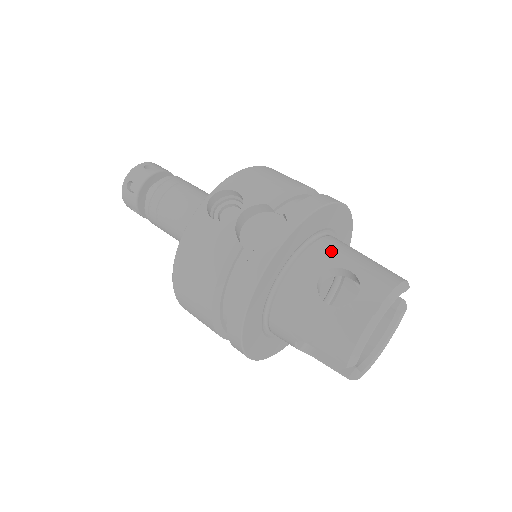
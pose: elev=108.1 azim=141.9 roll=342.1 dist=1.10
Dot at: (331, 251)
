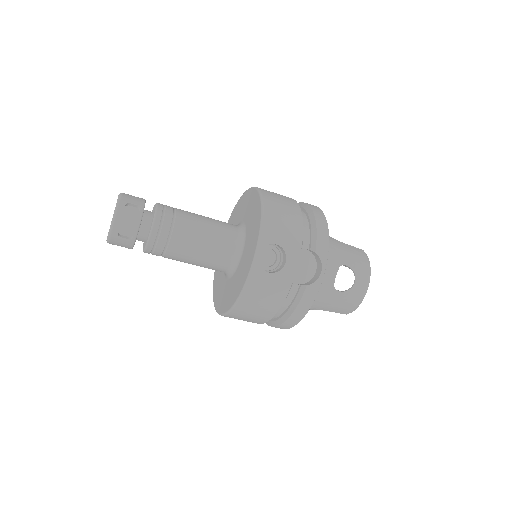
Dot at: (330, 254)
